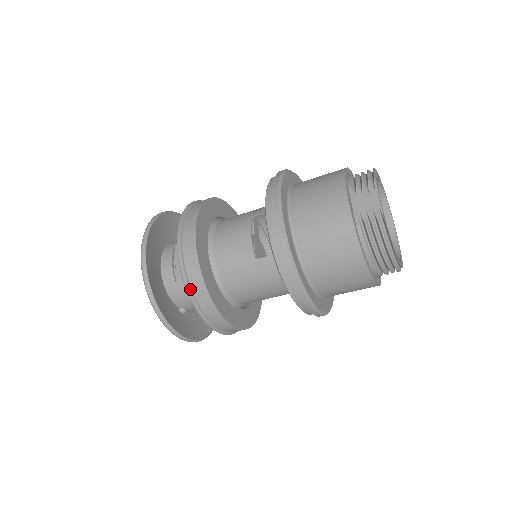
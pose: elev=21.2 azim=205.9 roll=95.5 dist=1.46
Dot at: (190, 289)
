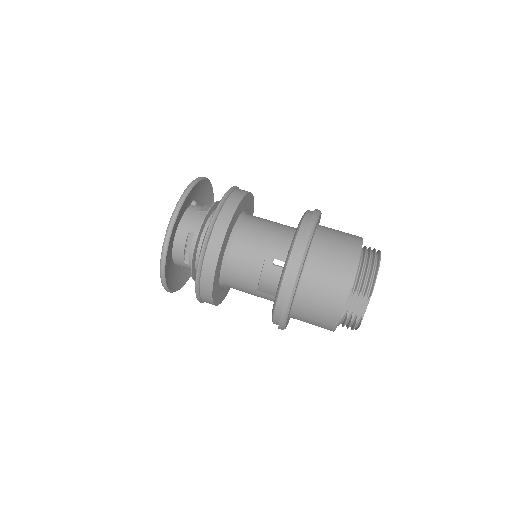
Dot at: (199, 296)
